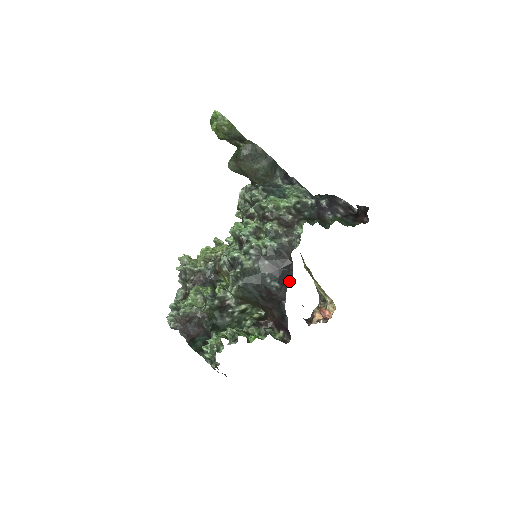
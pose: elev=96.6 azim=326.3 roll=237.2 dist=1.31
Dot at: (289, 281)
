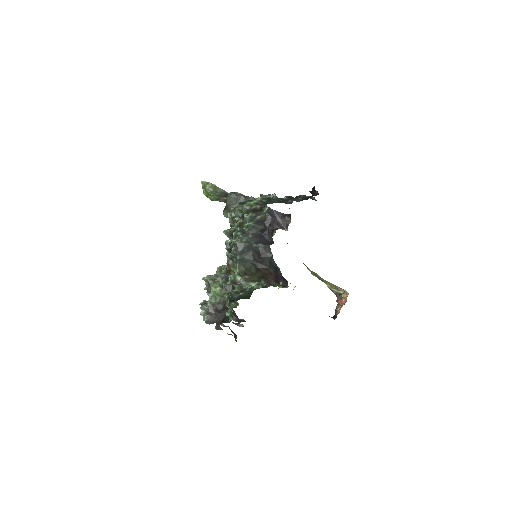
Dot at: (271, 242)
